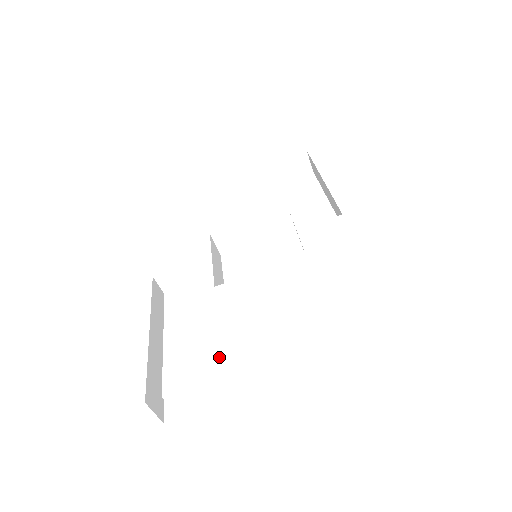
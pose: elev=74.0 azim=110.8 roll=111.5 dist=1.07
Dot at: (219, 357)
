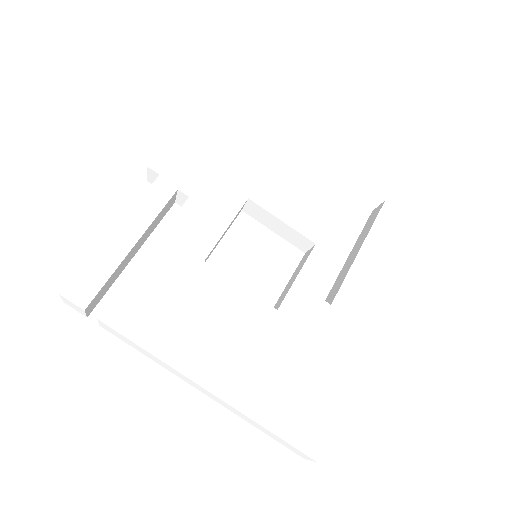
Dot at: (154, 331)
